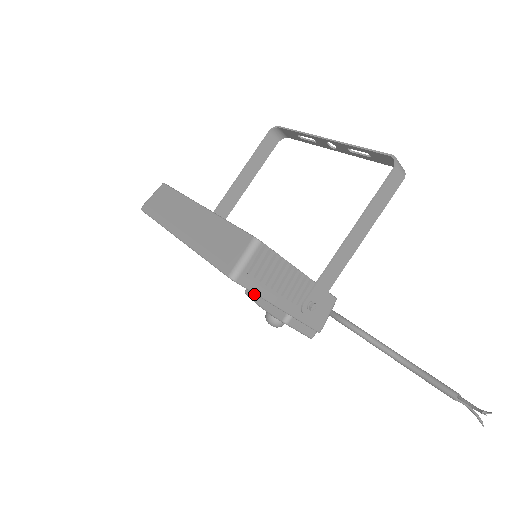
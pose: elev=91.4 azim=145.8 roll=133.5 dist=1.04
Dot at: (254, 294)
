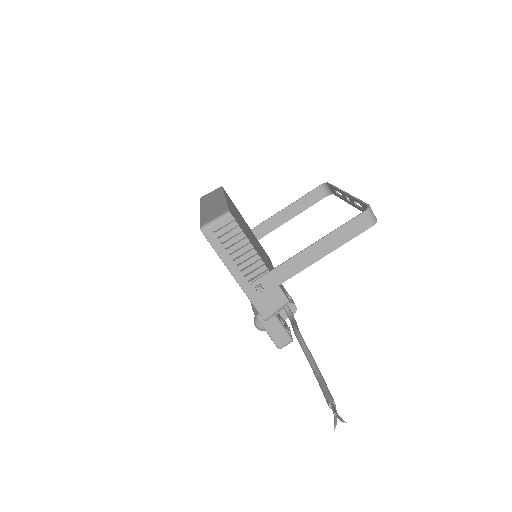
Dot at: occluded
